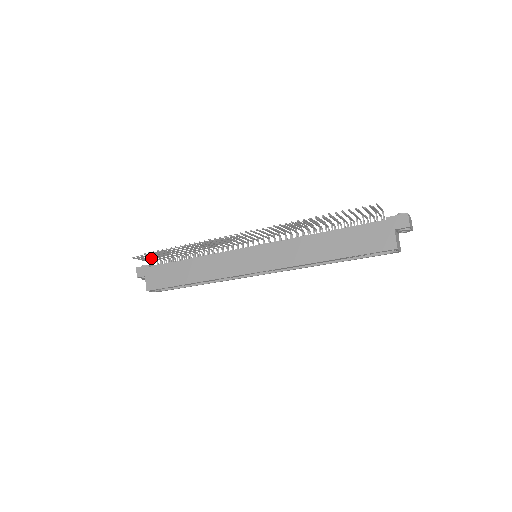
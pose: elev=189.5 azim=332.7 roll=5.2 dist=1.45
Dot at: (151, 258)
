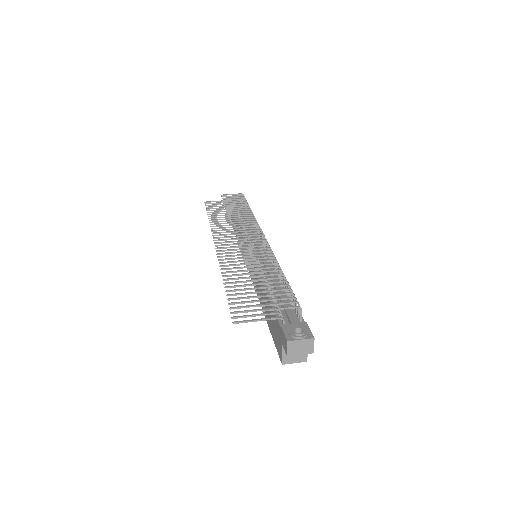
Dot at: occluded
